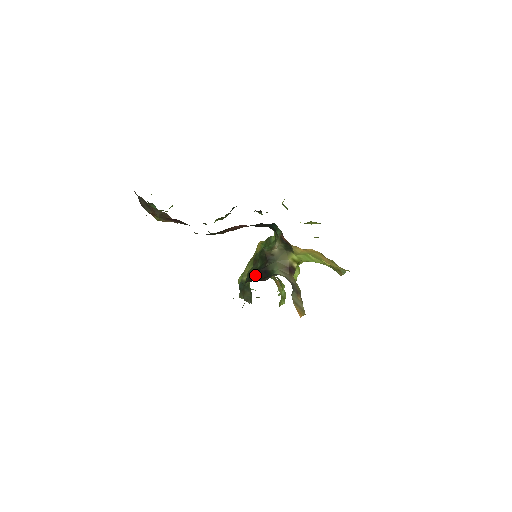
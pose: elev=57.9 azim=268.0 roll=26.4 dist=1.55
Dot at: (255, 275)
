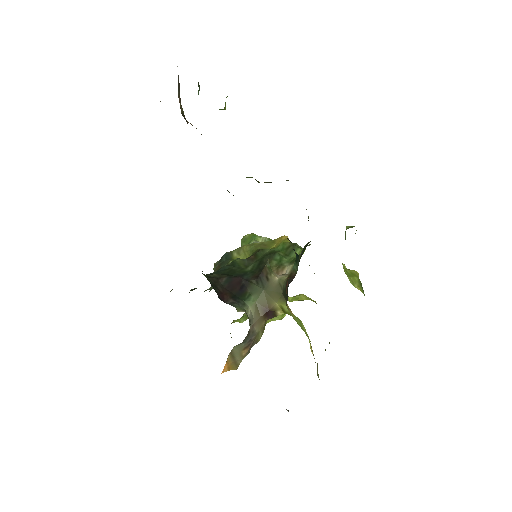
Dot at: (229, 278)
